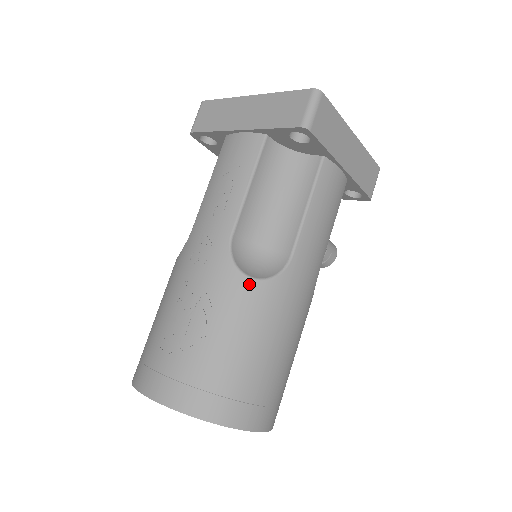
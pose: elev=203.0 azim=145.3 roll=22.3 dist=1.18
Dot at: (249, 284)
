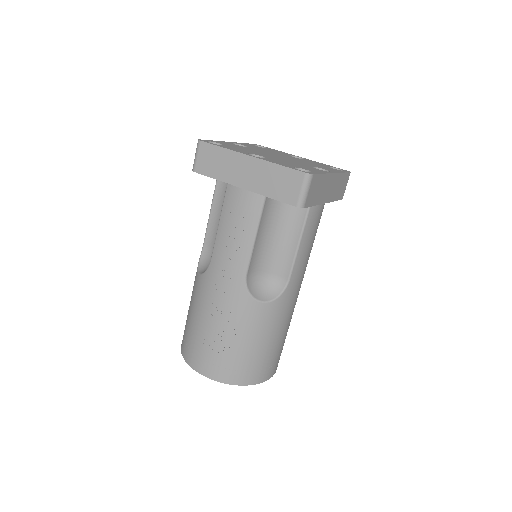
Dot at: (262, 306)
